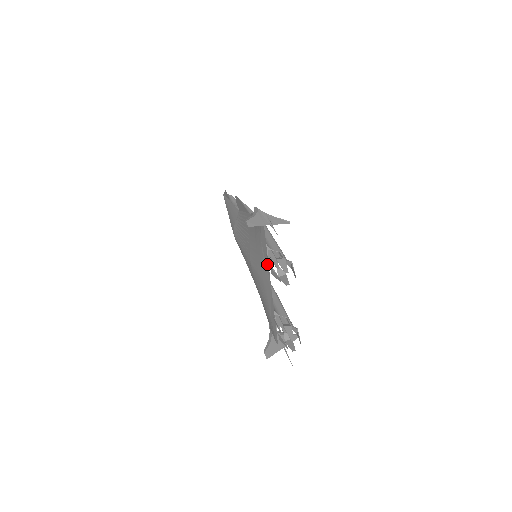
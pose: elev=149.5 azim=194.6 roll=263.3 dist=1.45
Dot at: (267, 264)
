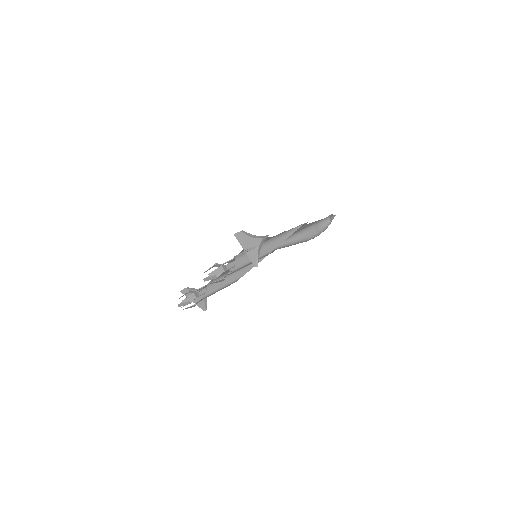
Dot at: (230, 262)
